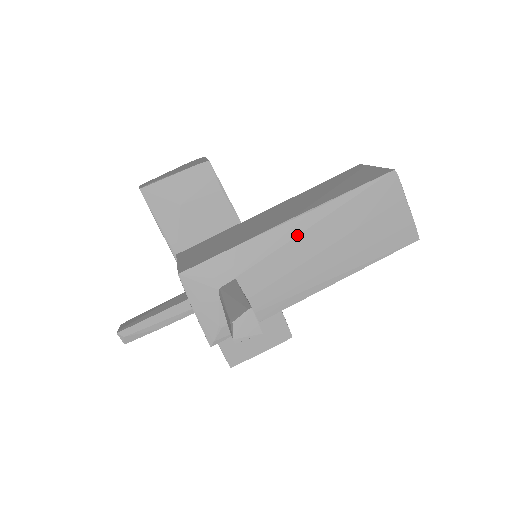
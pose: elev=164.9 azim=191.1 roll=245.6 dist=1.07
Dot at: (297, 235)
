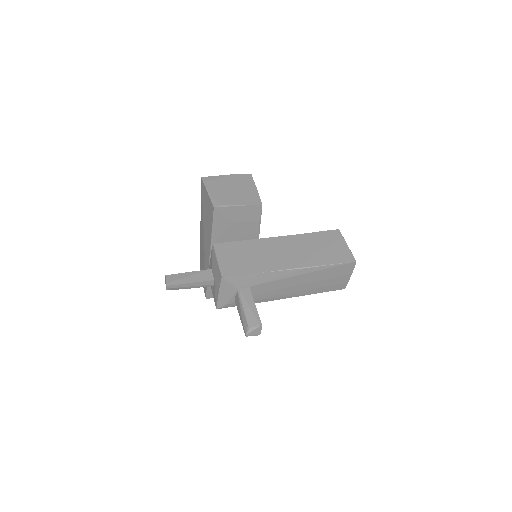
Dot at: (292, 276)
